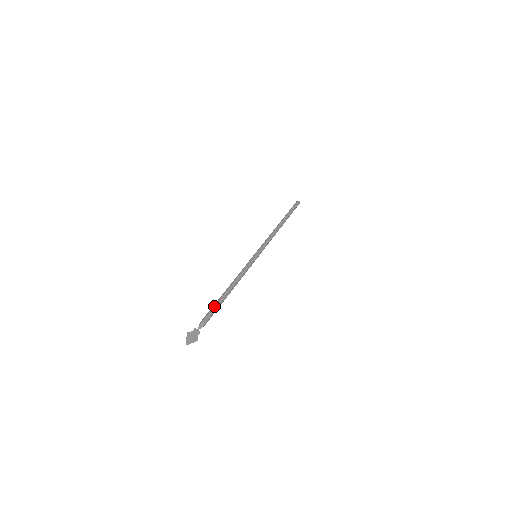
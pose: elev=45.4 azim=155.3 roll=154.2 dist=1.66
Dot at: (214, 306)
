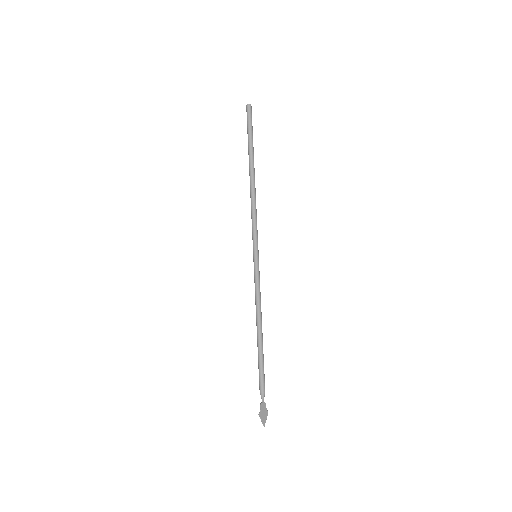
Dot at: (261, 366)
